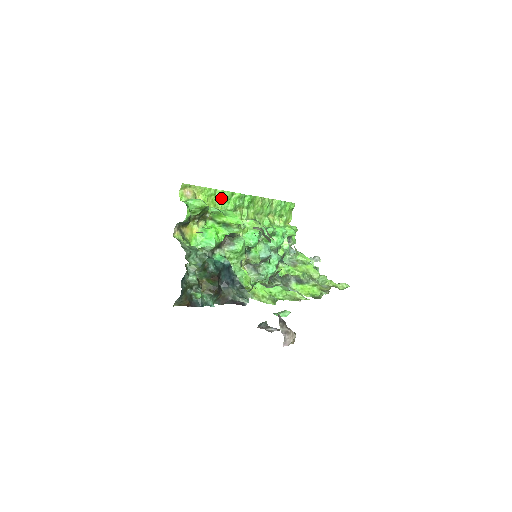
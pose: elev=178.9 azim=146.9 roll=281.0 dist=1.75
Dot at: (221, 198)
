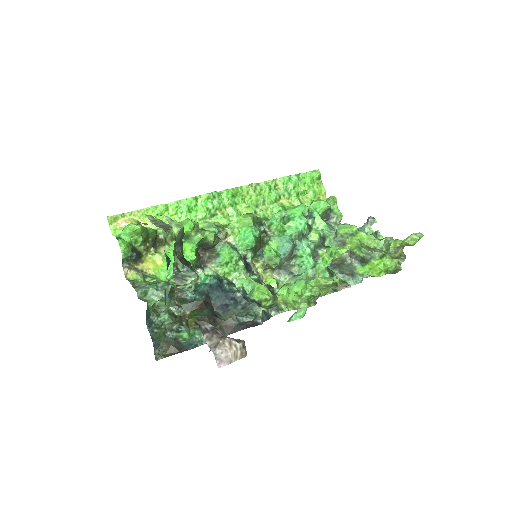
Dot at: (180, 210)
